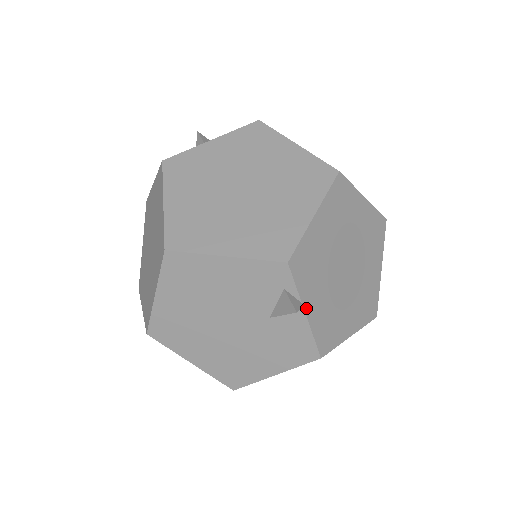
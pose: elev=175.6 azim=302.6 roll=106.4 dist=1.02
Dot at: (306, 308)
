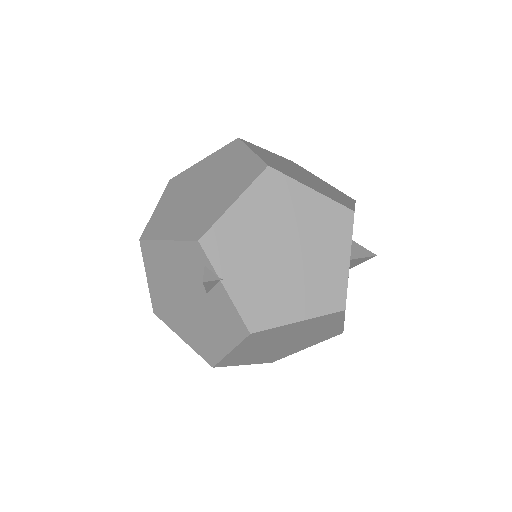
Dot at: (225, 283)
